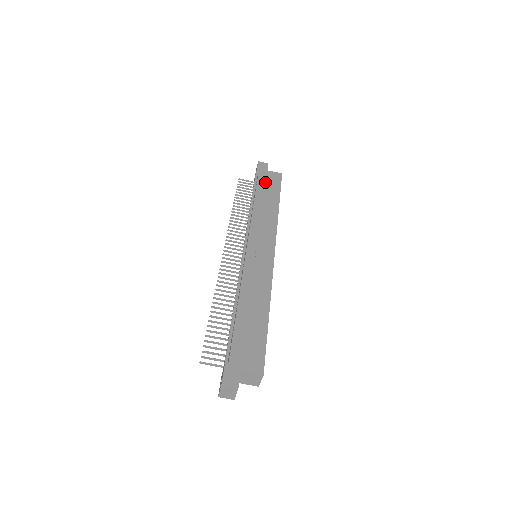
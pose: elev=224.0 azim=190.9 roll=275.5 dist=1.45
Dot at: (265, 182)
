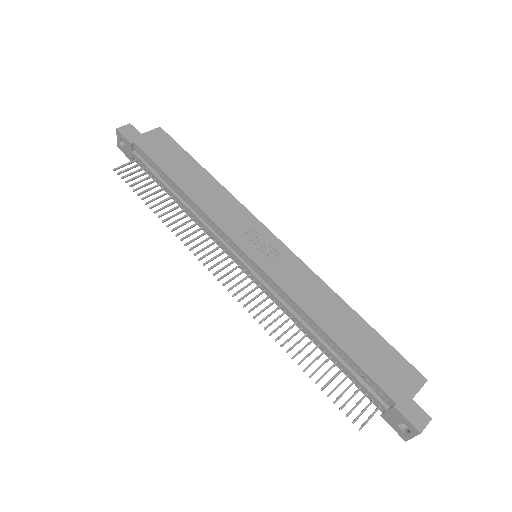
Dot at: (159, 153)
